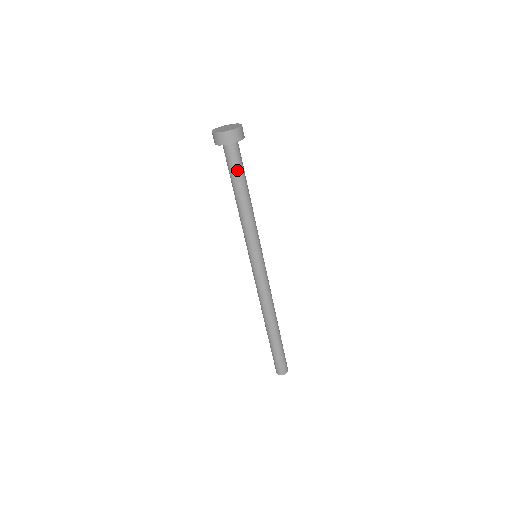
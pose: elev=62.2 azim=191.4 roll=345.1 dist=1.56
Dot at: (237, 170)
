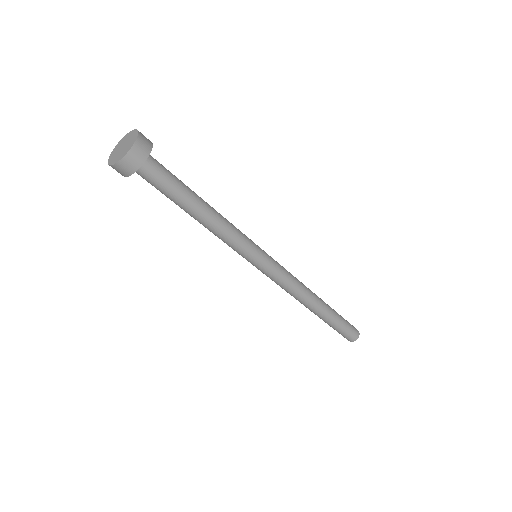
Dot at: (169, 189)
